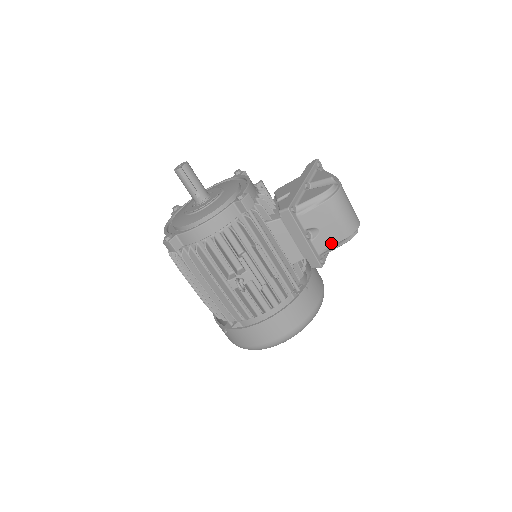
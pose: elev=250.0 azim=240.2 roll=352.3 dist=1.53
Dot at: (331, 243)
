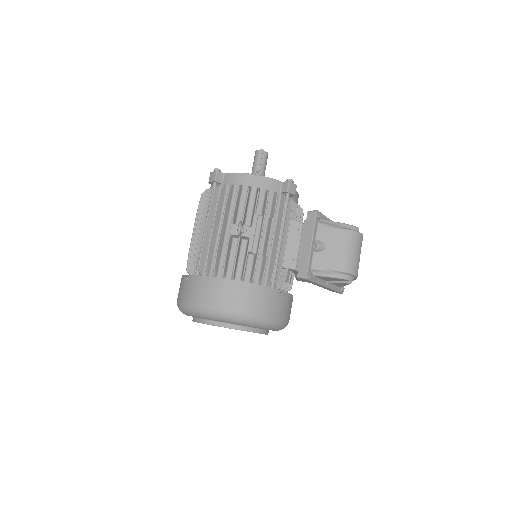
Dot at: (327, 266)
